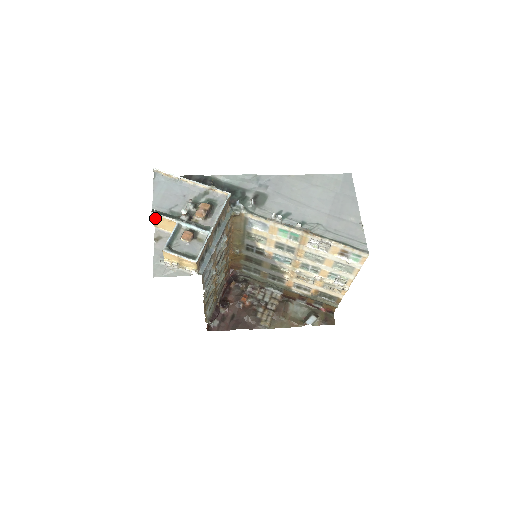
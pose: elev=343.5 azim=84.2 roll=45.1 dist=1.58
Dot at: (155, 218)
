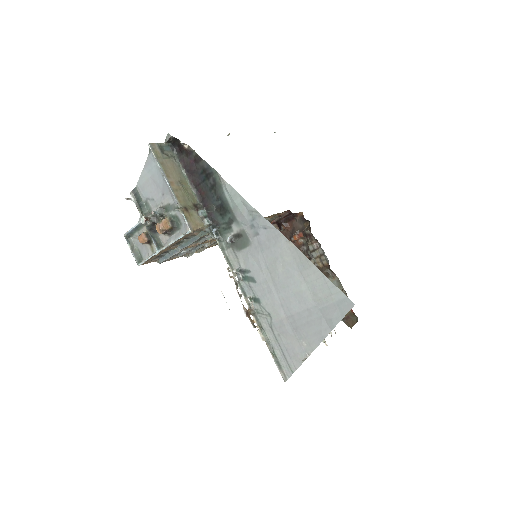
Dot at: occluded
